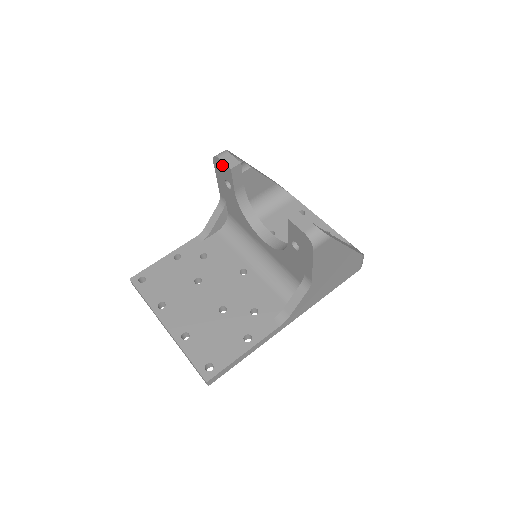
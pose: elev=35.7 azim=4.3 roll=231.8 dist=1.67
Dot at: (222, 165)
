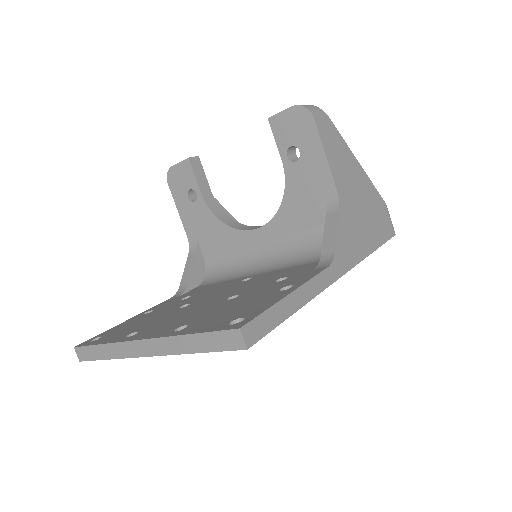
Dot at: (178, 170)
